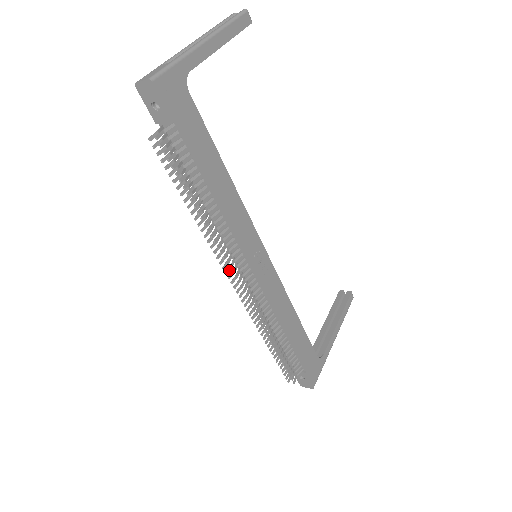
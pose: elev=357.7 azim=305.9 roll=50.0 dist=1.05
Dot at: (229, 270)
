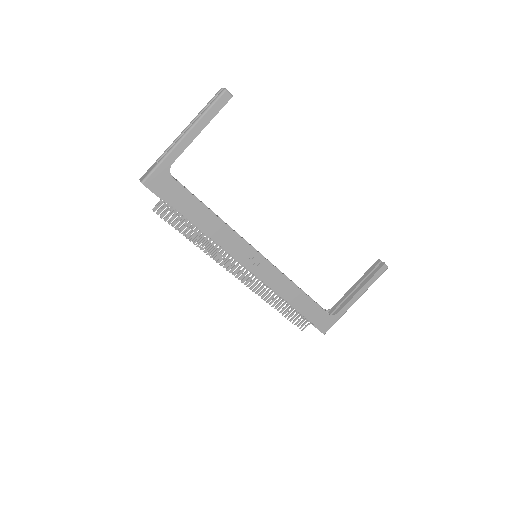
Dot at: (230, 268)
